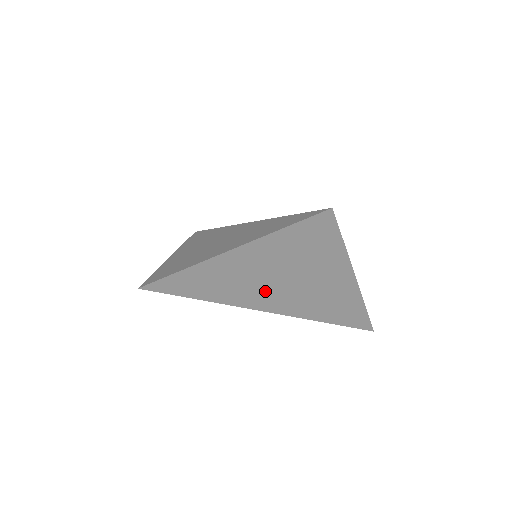
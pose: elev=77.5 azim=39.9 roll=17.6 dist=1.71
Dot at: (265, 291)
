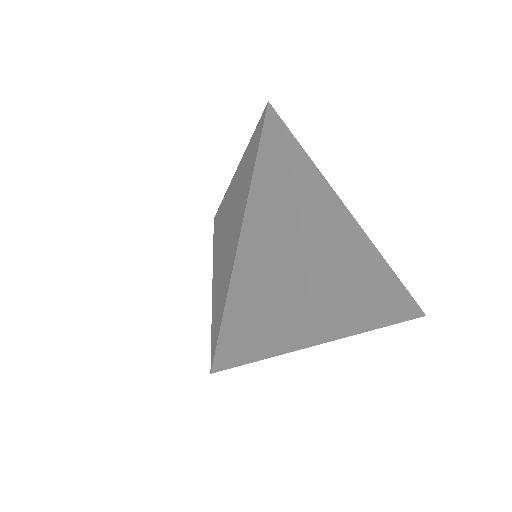
Dot at: (287, 317)
